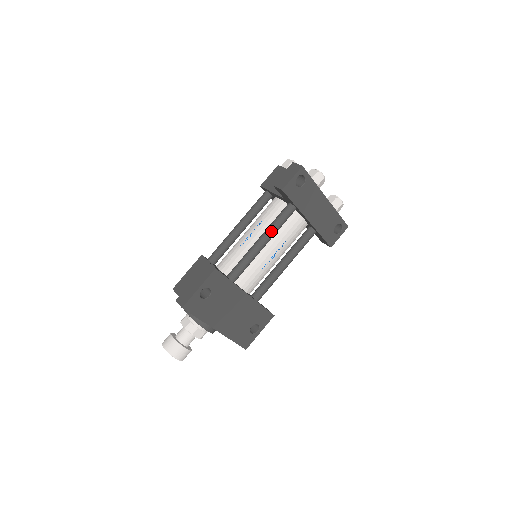
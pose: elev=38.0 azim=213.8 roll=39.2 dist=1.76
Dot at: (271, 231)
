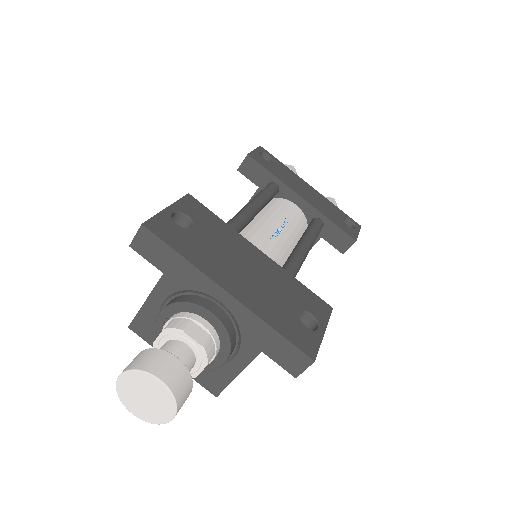
Dot at: (257, 197)
